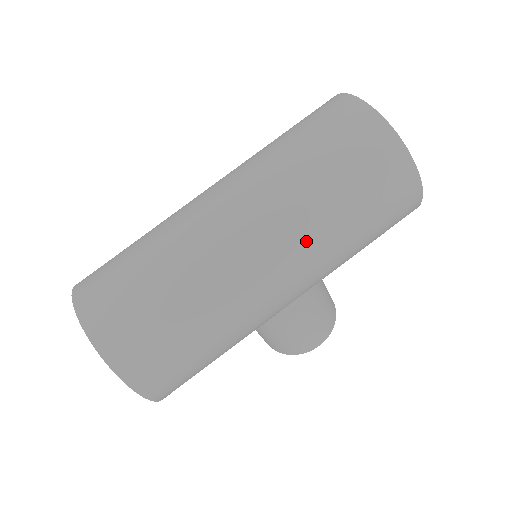
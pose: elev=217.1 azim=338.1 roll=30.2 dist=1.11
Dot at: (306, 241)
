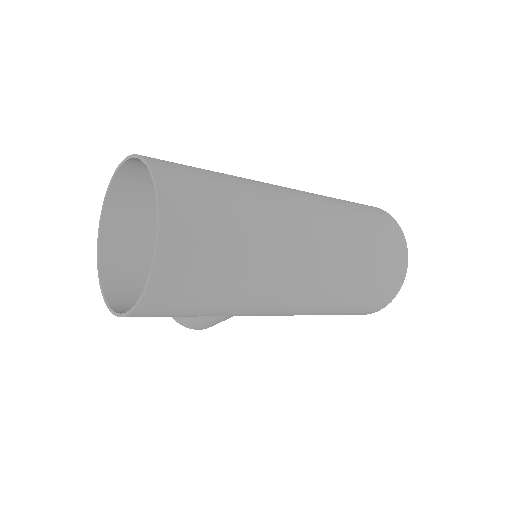
Dot at: (322, 300)
